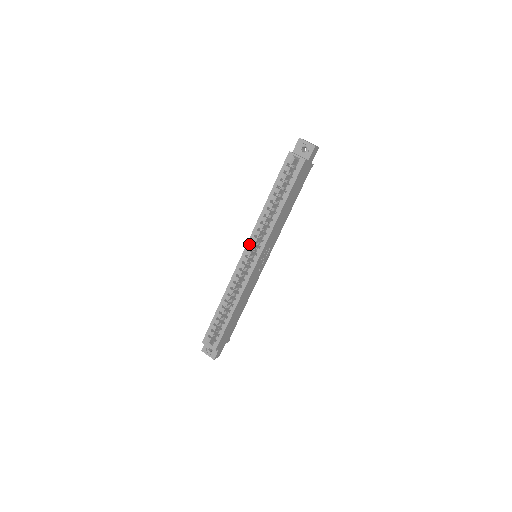
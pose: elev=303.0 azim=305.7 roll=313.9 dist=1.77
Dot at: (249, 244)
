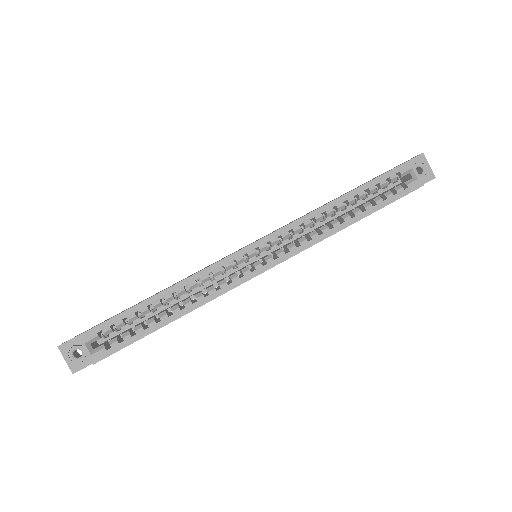
Dot at: (274, 236)
